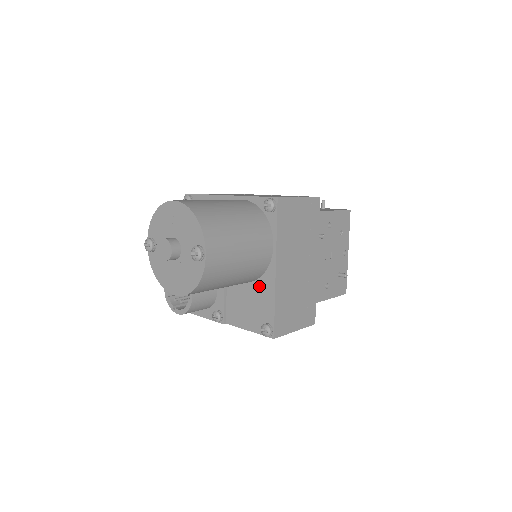
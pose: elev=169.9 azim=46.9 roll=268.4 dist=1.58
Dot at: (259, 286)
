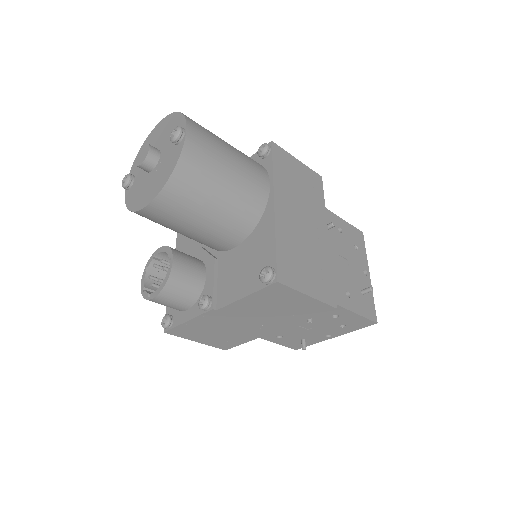
Dot at: (256, 235)
